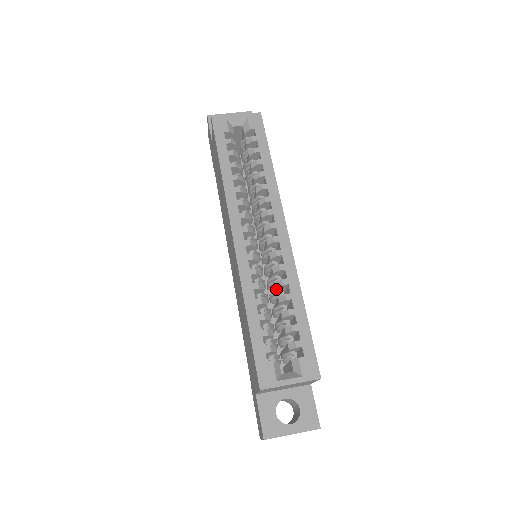
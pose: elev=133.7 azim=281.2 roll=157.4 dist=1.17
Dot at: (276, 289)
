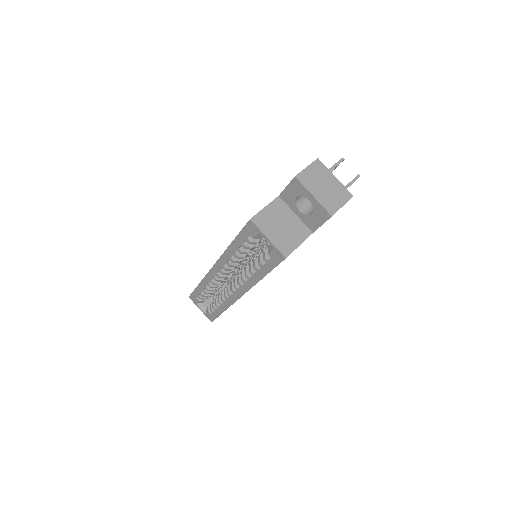
Dot at: occluded
